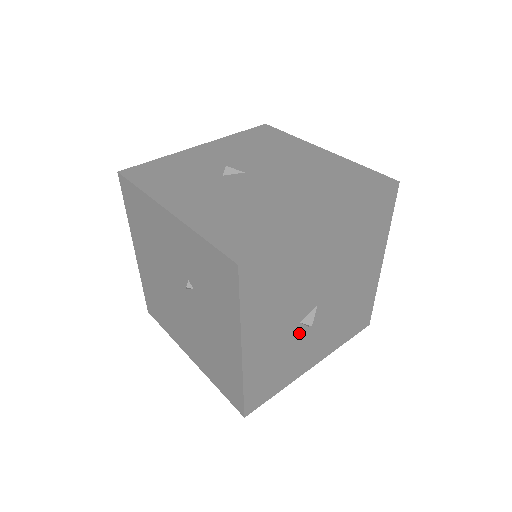
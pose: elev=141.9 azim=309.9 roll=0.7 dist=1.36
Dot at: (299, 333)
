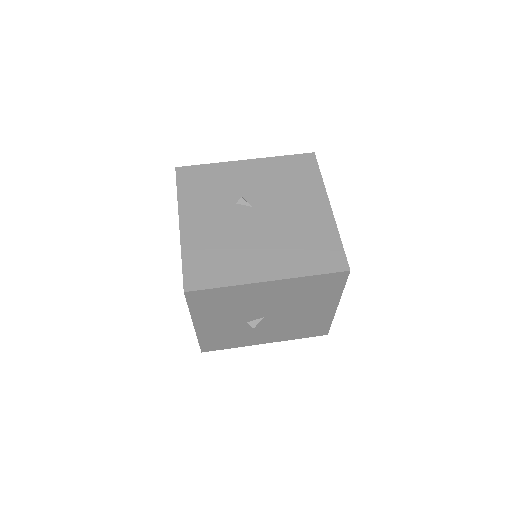
Dot at: (247, 327)
